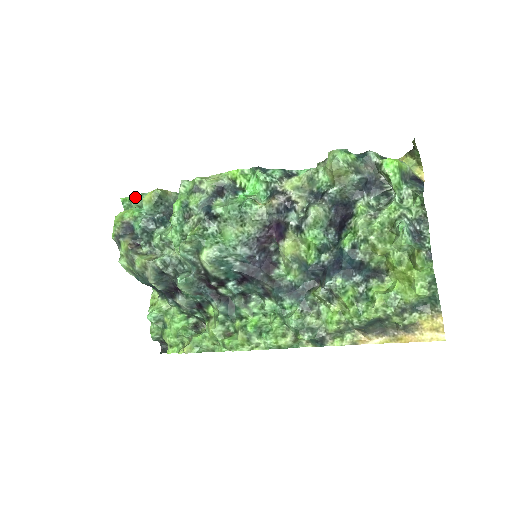
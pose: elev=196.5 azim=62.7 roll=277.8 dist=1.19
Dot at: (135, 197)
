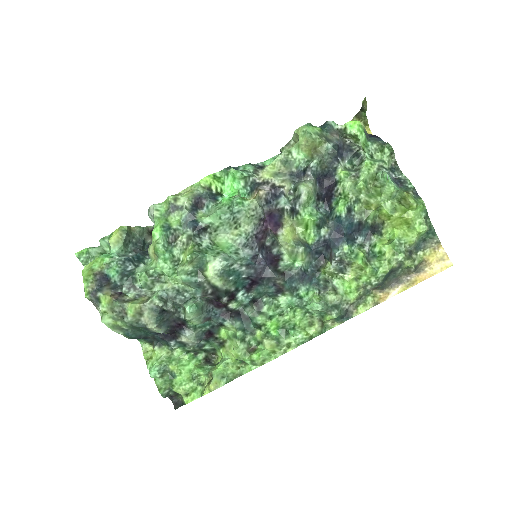
Dot at: (91, 247)
